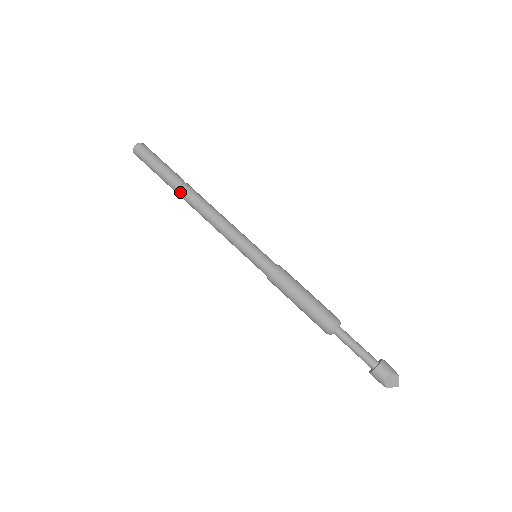
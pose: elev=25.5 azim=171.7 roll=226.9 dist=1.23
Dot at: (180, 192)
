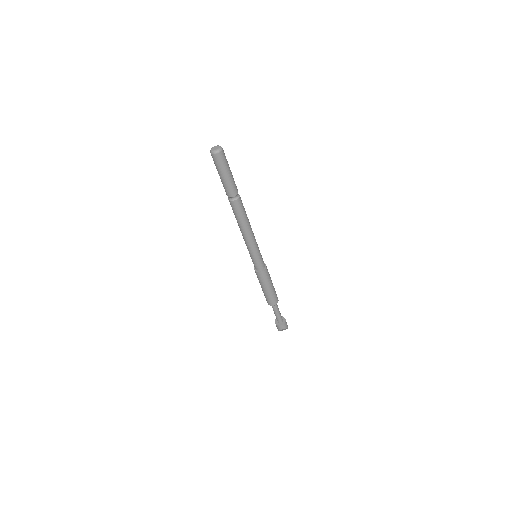
Dot at: (233, 203)
